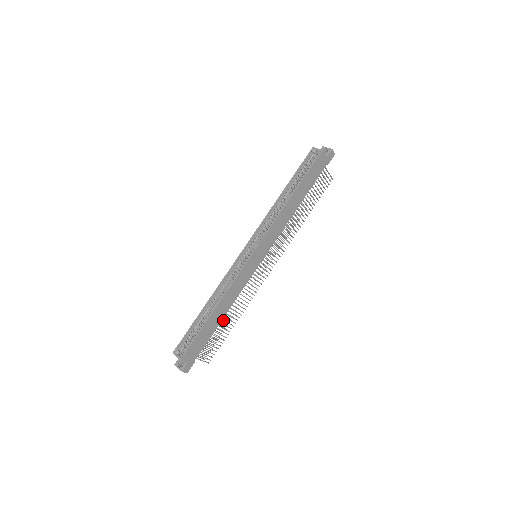
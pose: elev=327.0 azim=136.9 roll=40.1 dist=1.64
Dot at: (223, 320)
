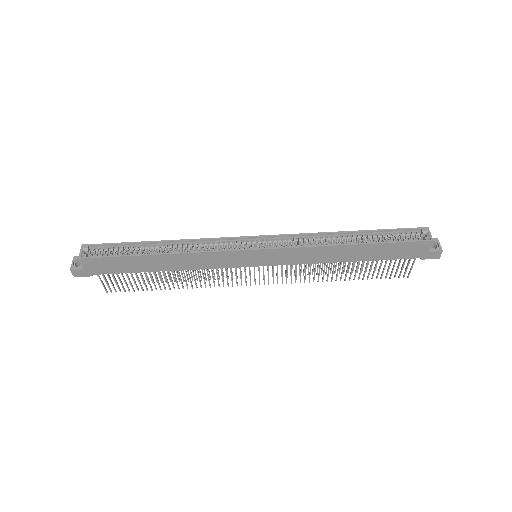
Dot at: (160, 273)
